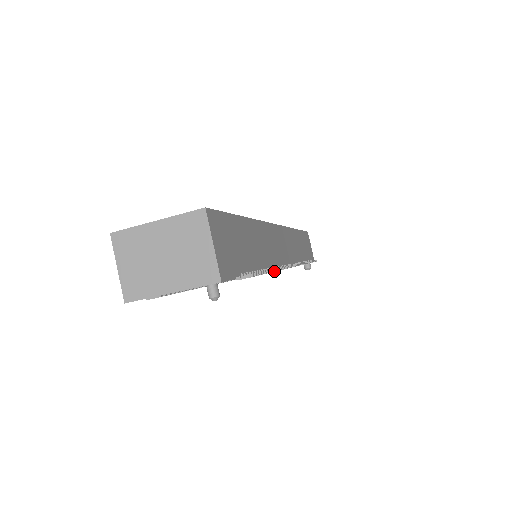
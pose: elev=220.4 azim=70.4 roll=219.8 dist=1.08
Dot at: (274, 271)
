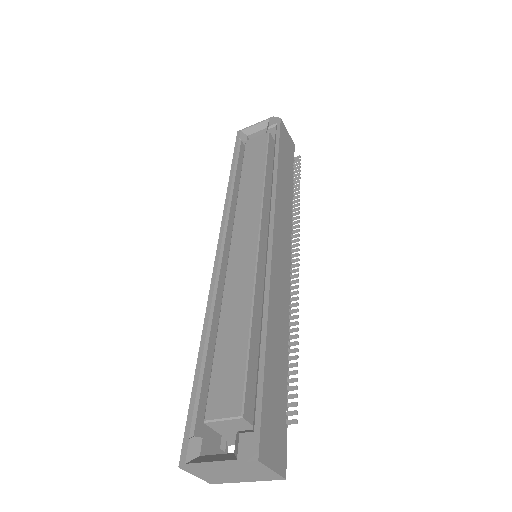
Dot at: (298, 350)
